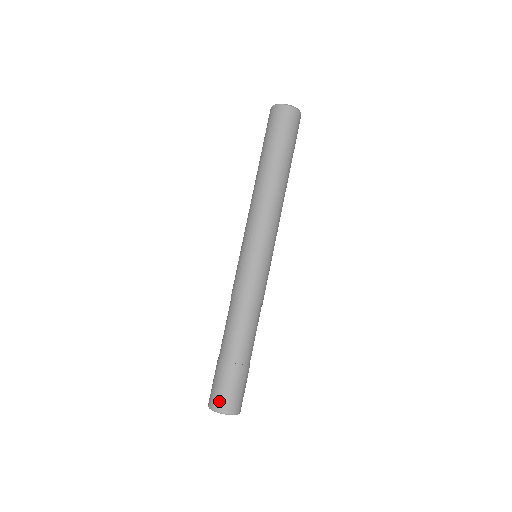
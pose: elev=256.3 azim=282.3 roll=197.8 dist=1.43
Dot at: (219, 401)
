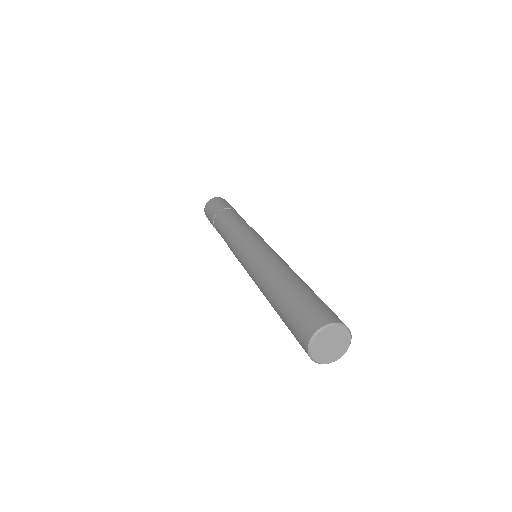
Dot at: occluded
